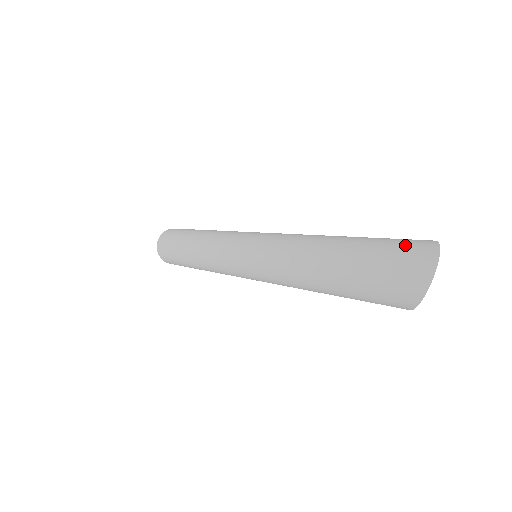
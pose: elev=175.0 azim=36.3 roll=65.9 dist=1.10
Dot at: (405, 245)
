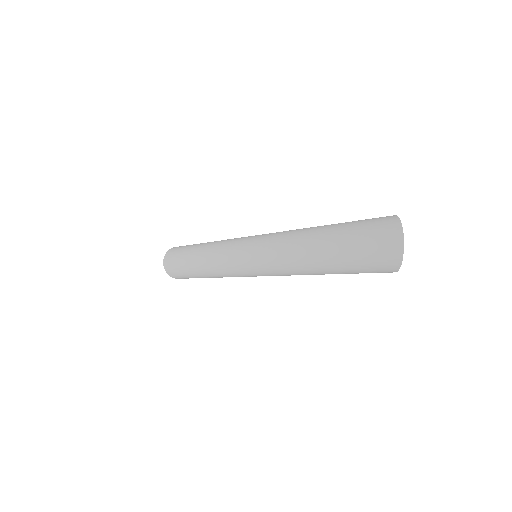
Dot at: (375, 227)
